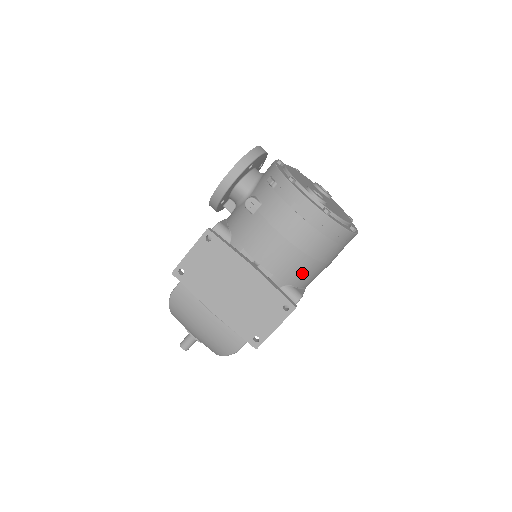
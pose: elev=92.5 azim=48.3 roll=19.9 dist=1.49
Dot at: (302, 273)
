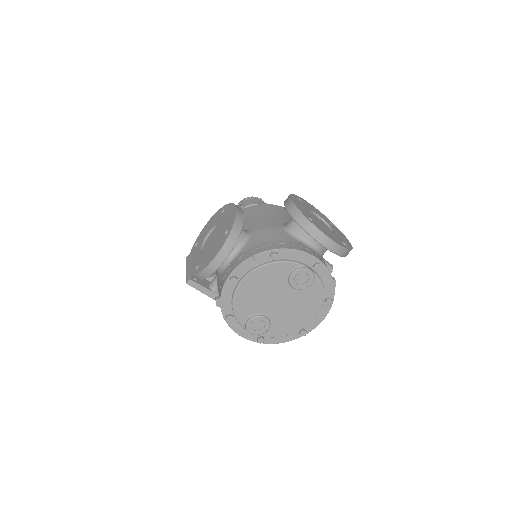
Dot at: occluded
